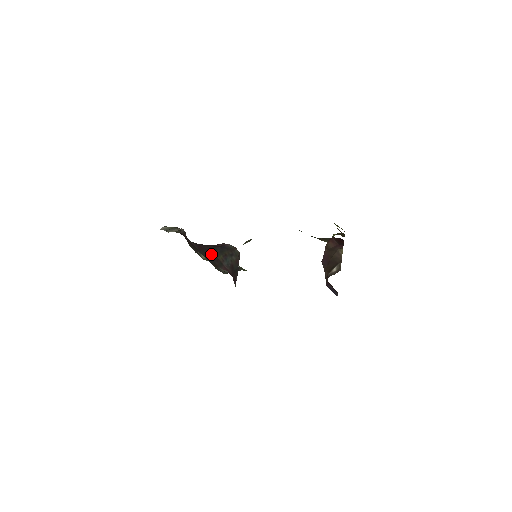
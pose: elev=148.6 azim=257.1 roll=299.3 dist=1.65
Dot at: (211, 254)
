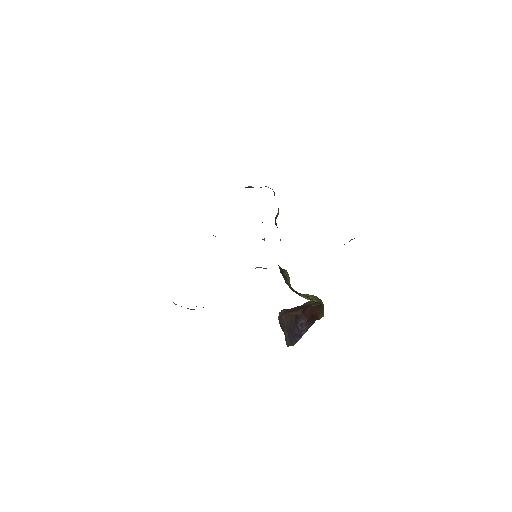
Dot at: occluded
